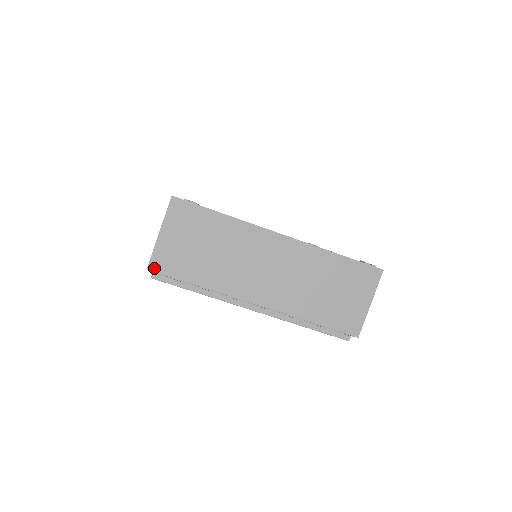
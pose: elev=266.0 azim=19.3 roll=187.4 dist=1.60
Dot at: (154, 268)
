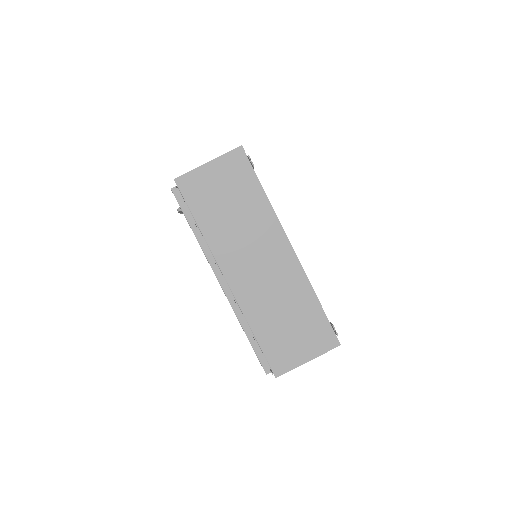
Dot at: (180, 183)
